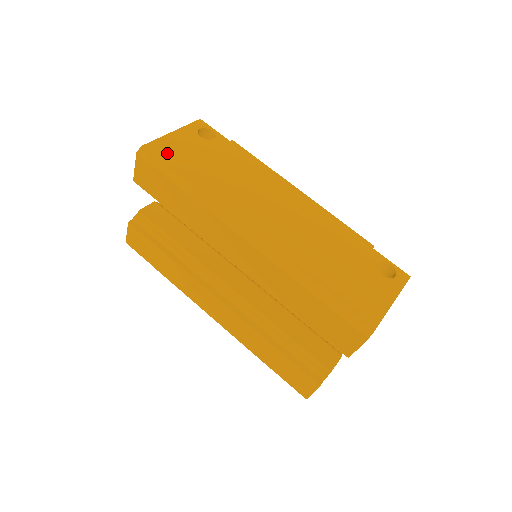
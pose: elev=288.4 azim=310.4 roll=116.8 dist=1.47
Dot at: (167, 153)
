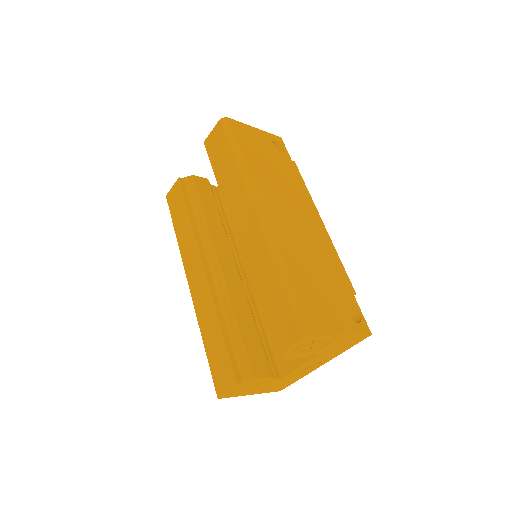
Dot at: (241, 133)
